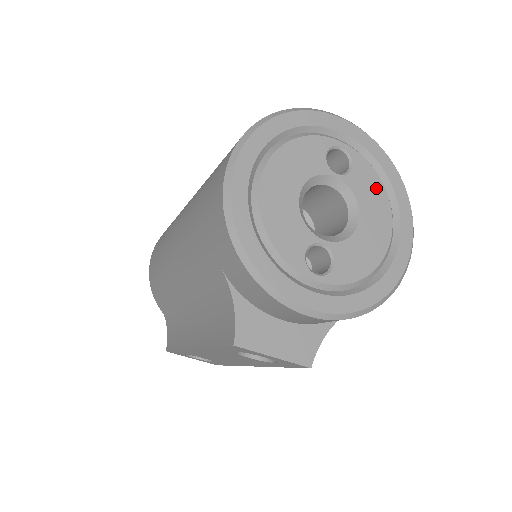
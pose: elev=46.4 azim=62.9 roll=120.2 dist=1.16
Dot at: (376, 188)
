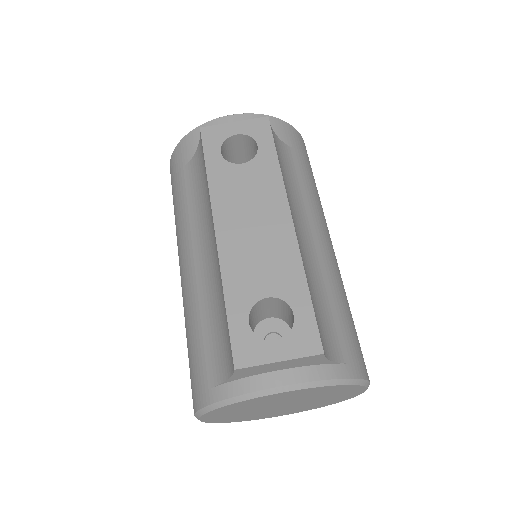
Dot at: occluded
